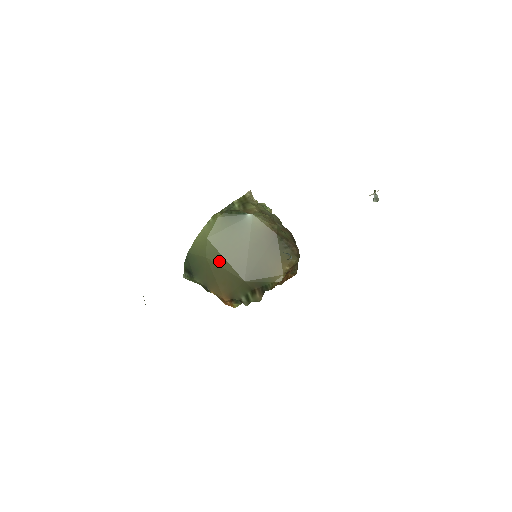
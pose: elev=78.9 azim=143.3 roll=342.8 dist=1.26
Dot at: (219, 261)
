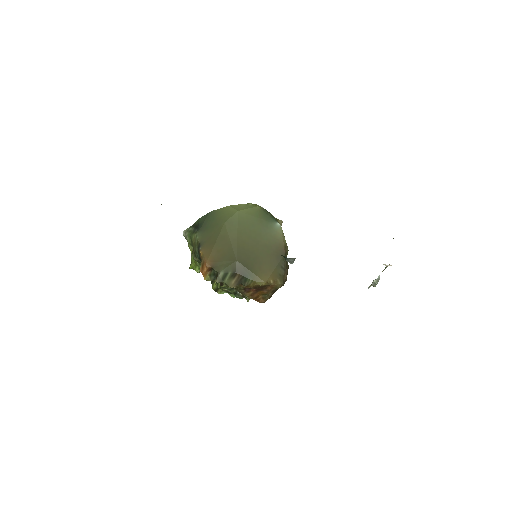
Dot at: (232, 232)
